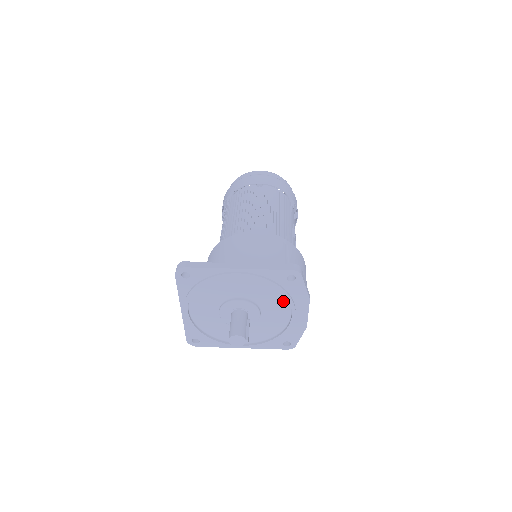
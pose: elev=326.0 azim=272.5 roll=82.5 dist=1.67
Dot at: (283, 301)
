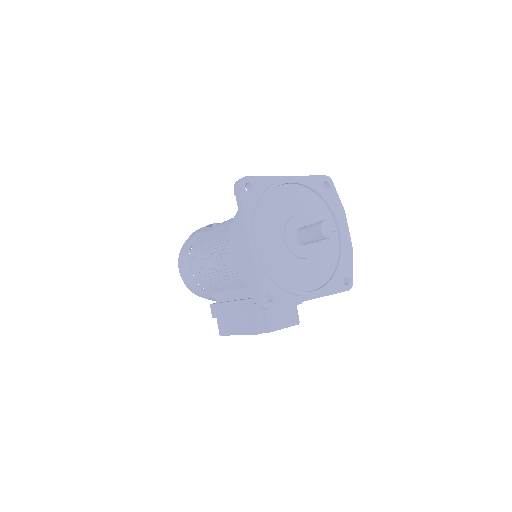
Dot at: (328, 217)
